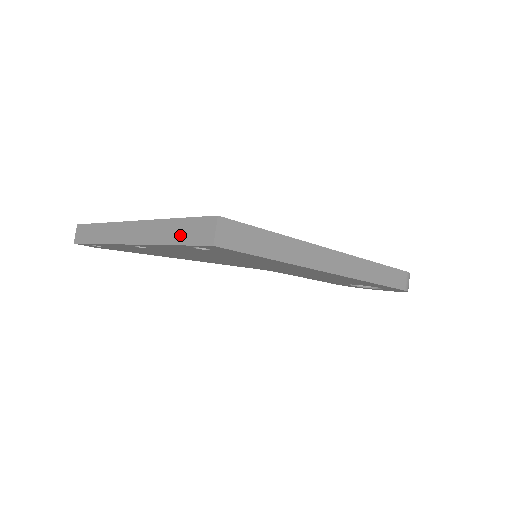
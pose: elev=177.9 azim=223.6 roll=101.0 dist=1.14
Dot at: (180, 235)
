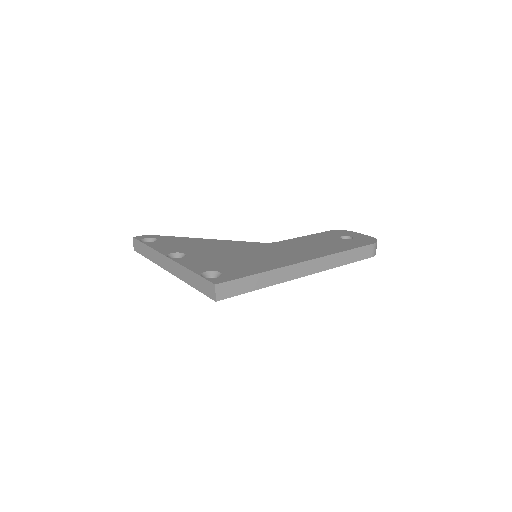
Dot at: (197, 284)
